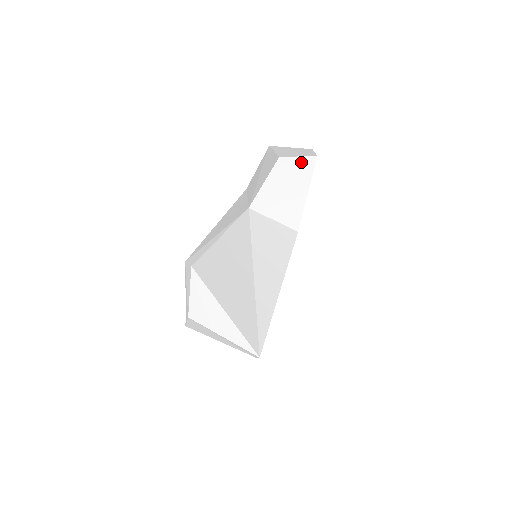
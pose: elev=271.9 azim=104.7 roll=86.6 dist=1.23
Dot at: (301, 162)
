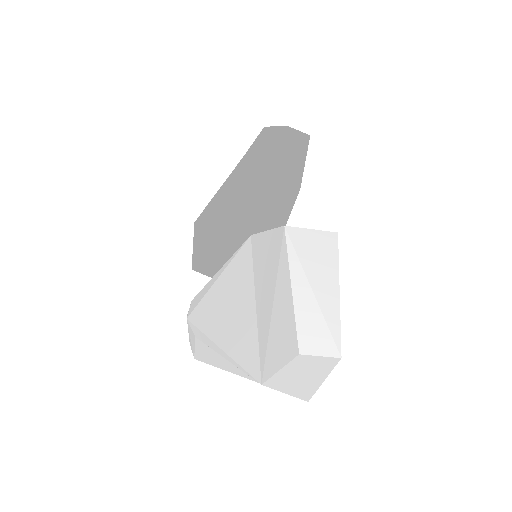
Dot at: (322, 360)
